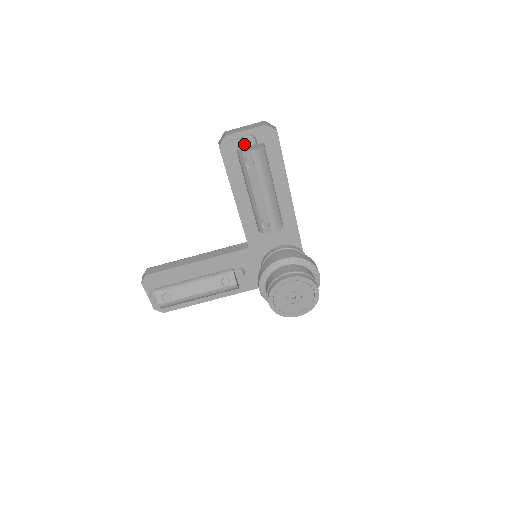
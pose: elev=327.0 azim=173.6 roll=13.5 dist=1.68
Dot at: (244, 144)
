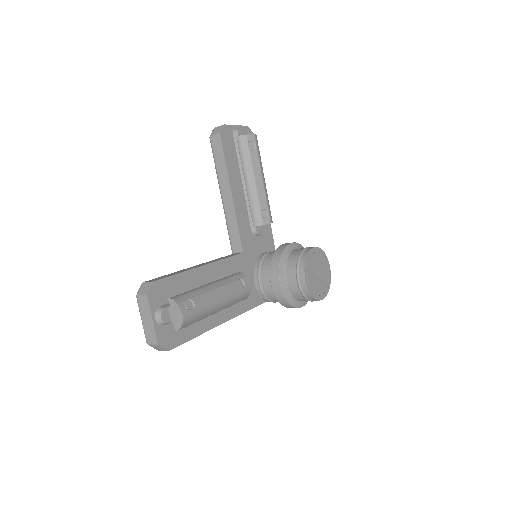
Dot at: (239, 135)
